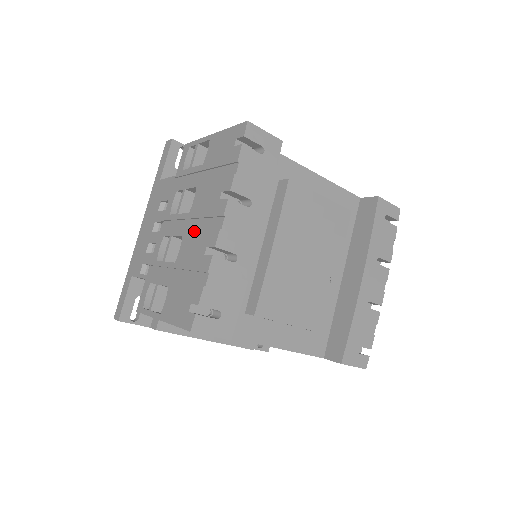
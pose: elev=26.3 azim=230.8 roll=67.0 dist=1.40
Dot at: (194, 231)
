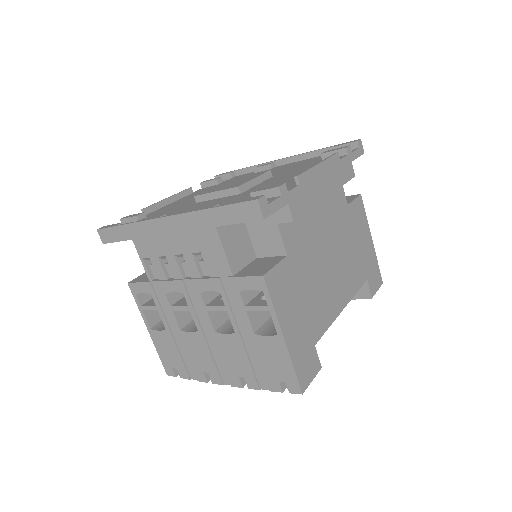
Dot at: (208, 350)
